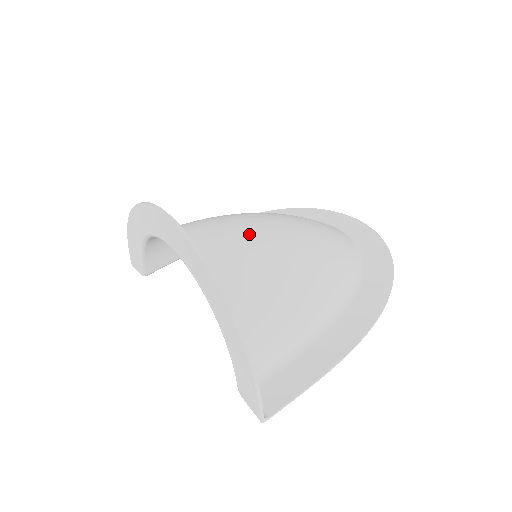
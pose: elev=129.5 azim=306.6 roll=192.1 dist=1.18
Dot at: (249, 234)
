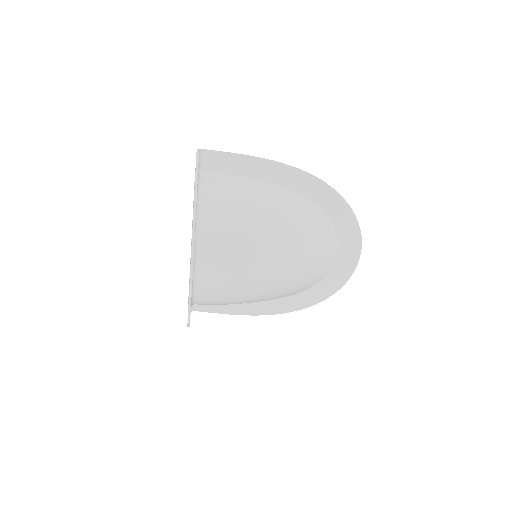
Dot at: (245, 280)
